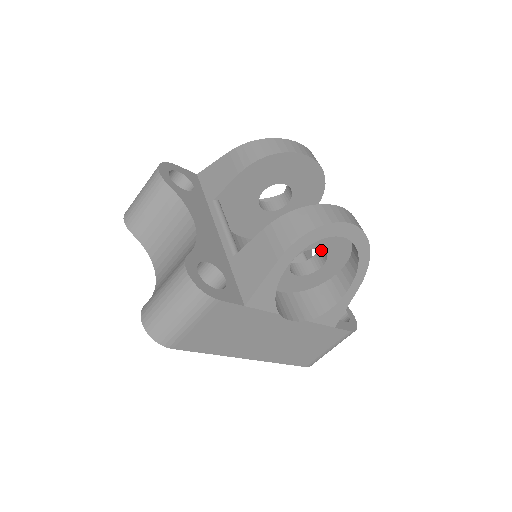
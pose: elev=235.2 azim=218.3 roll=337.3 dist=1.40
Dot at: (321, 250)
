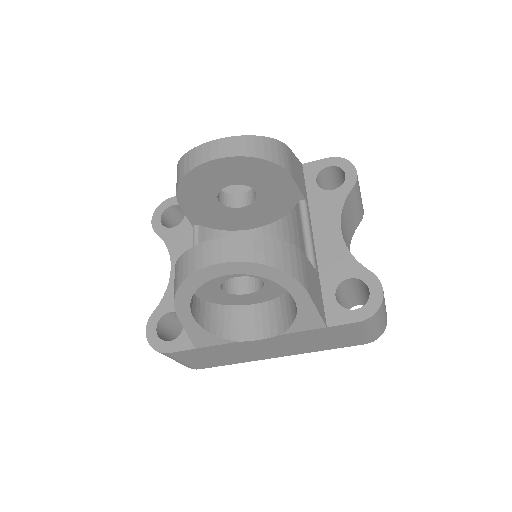
Dot at: occluded
